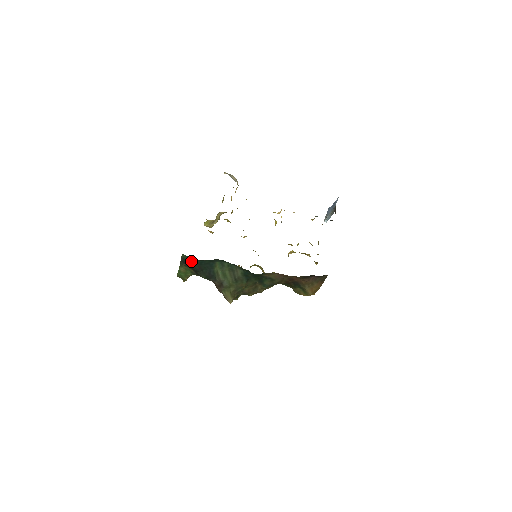
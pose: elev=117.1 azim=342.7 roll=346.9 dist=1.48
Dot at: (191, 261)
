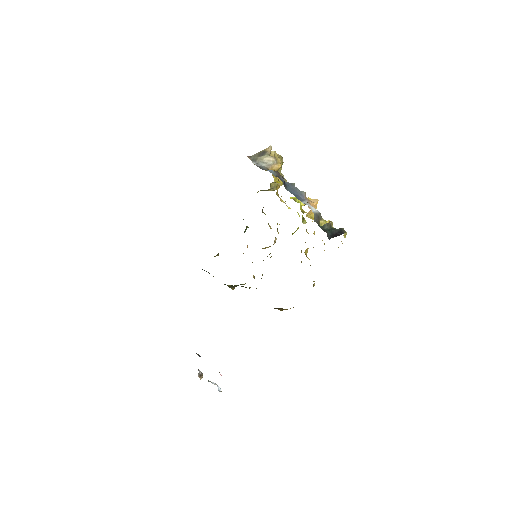
Dot at: occluded
